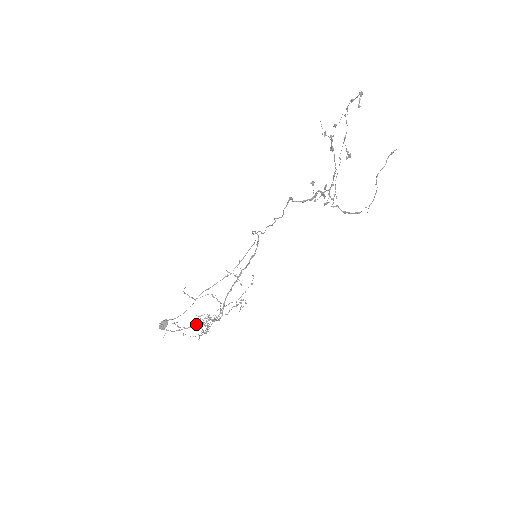
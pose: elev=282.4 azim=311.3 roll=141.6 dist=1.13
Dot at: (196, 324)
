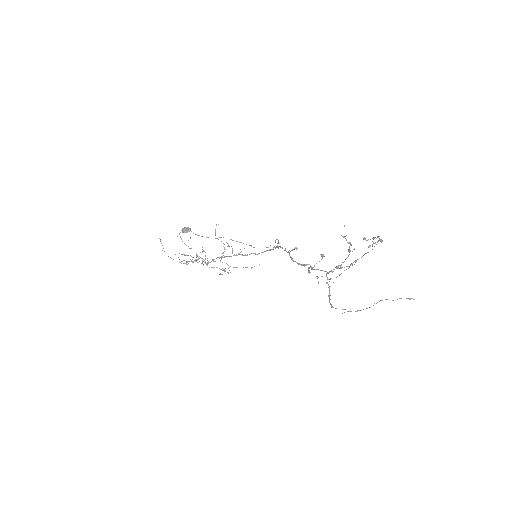
Dot at: occluded
